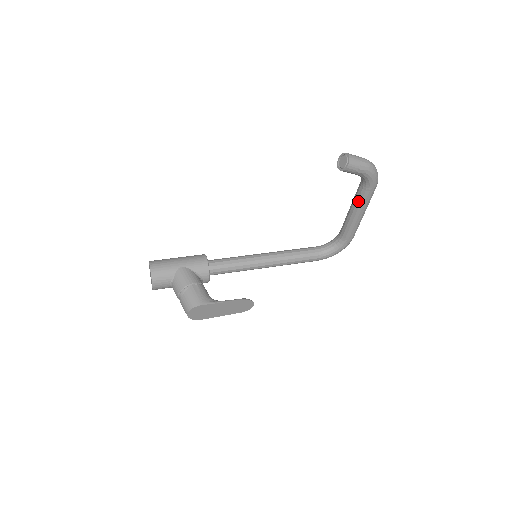
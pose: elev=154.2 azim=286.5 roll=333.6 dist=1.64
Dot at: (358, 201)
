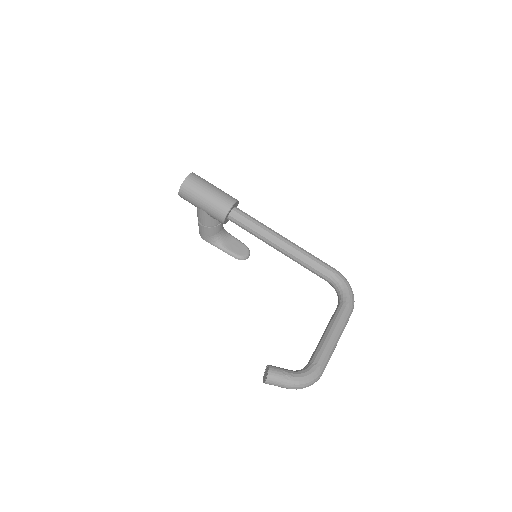
Dot at: occluded
